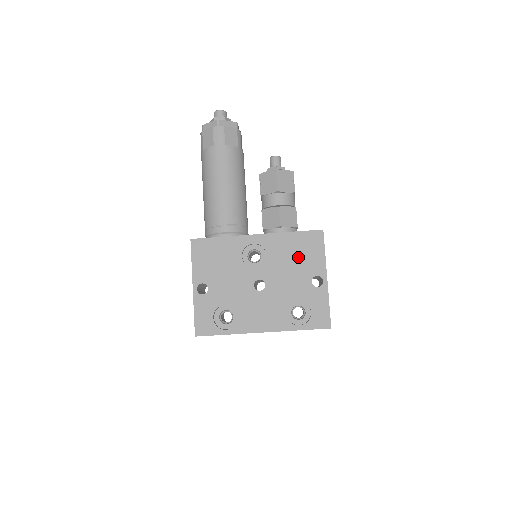
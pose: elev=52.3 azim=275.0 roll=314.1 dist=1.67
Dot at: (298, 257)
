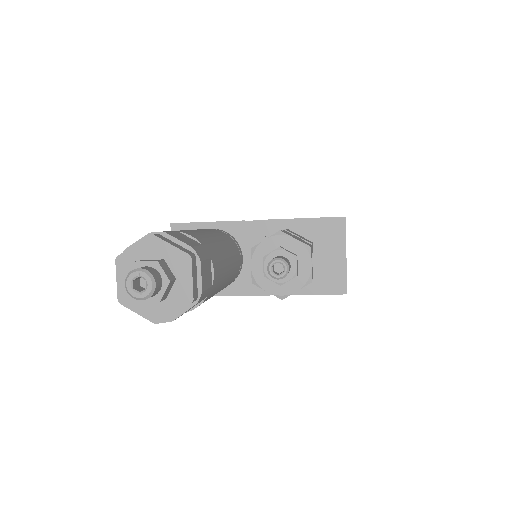
Dot at: occluded
